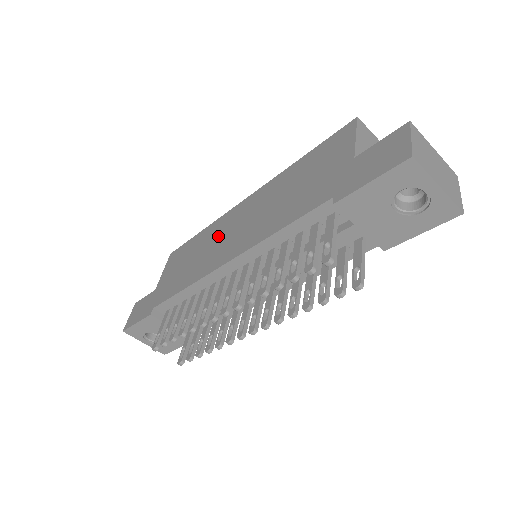
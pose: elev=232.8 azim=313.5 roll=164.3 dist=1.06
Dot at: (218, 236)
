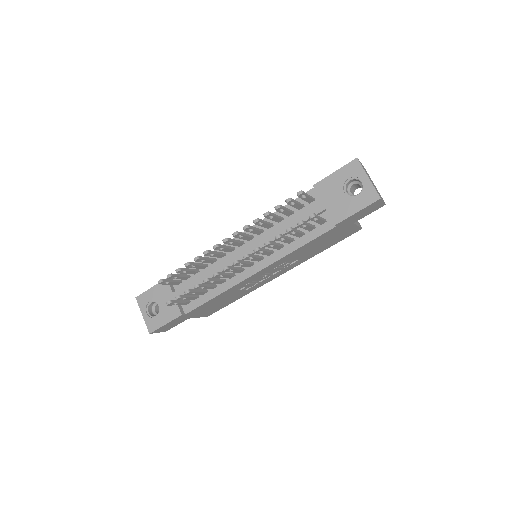
Dot at: occluded
